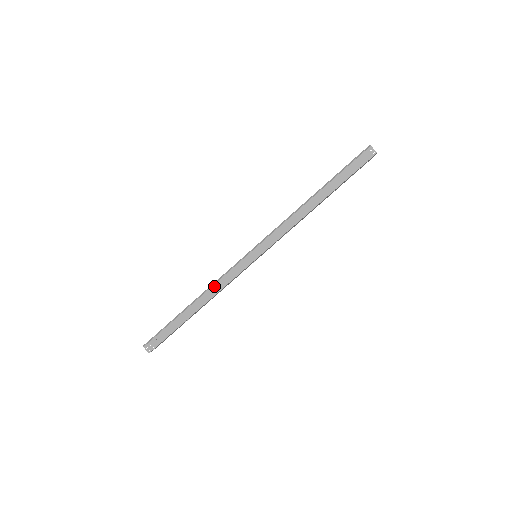
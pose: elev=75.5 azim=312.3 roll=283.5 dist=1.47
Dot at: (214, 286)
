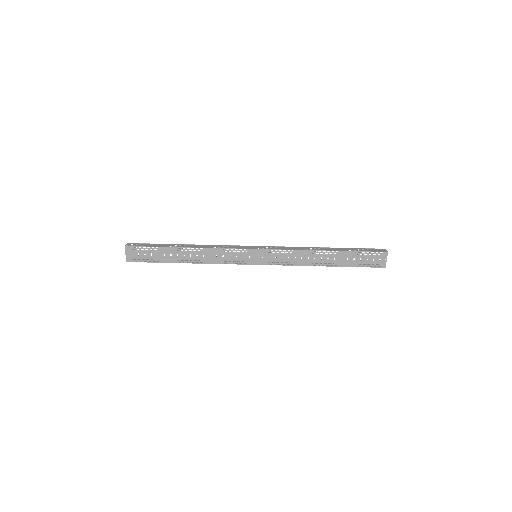
Dot at: (213, 245)
